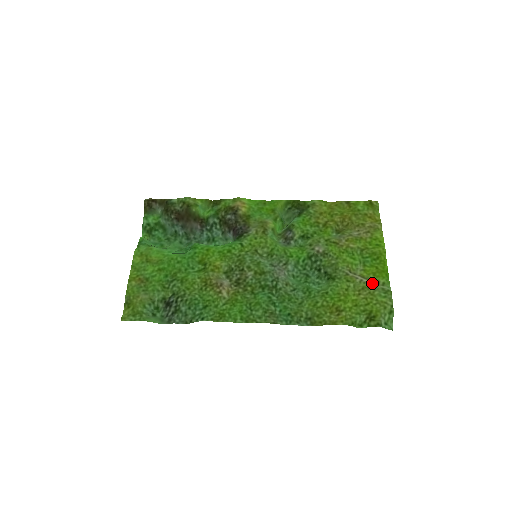
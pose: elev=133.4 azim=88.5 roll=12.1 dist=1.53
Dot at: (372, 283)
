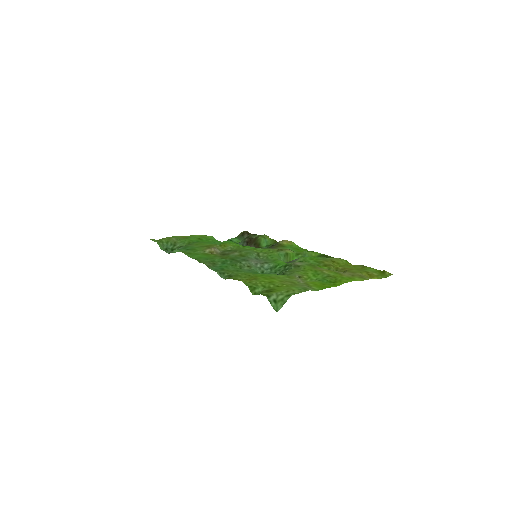
Dot at: (304, 284)
